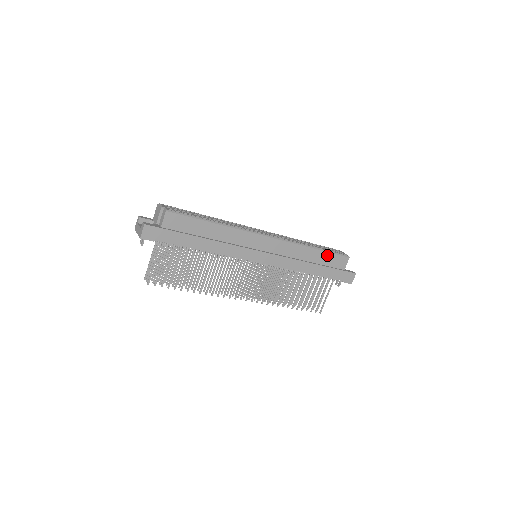
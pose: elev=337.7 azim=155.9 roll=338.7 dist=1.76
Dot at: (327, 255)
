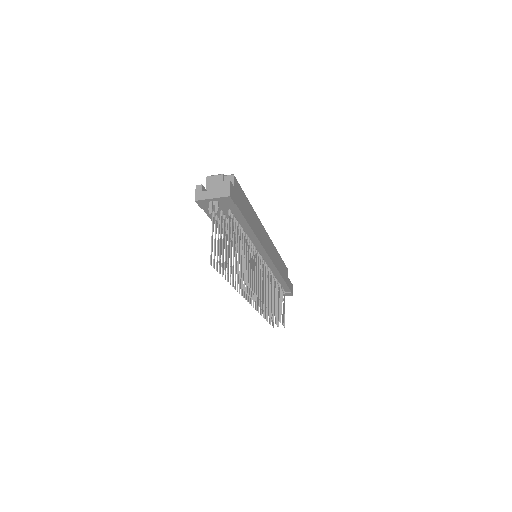
Dot at: (283, 263)
